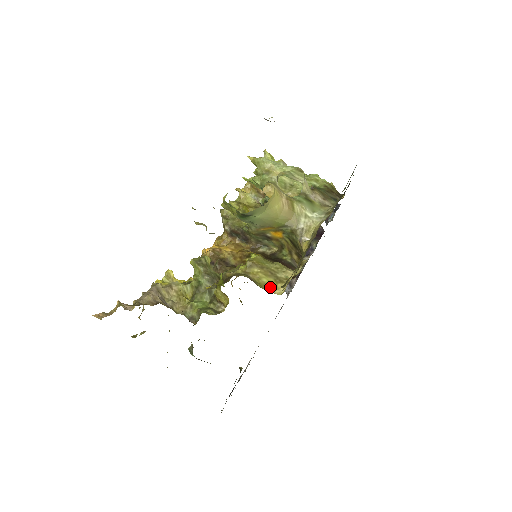
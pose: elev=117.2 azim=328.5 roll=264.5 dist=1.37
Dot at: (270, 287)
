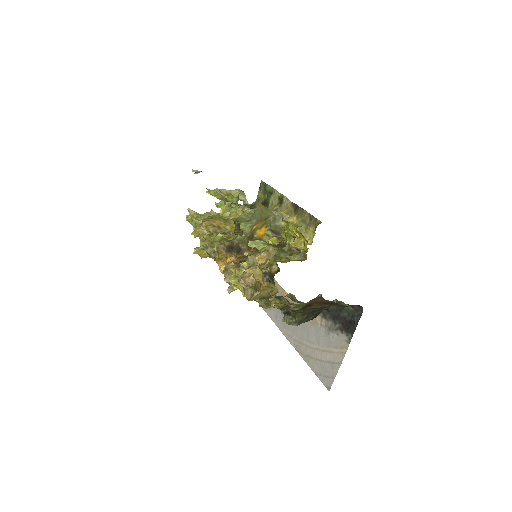
Dot at: occluded
